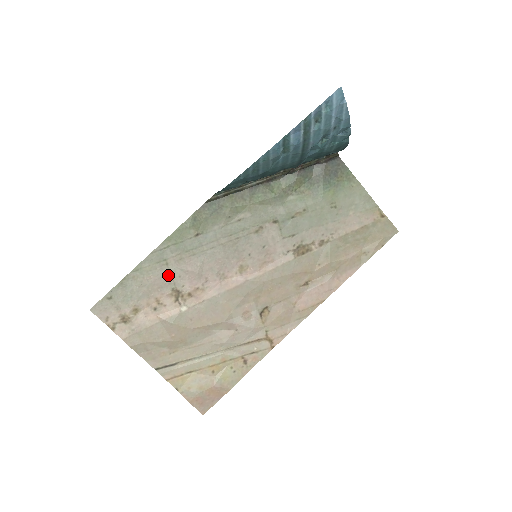
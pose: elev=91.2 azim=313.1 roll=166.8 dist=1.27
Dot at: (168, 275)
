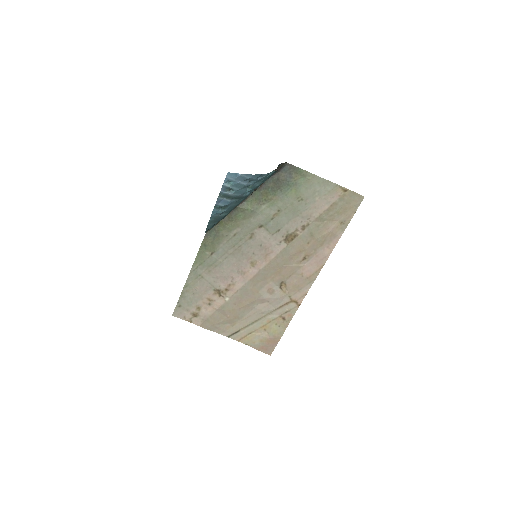
Dot at: (207, 283)
